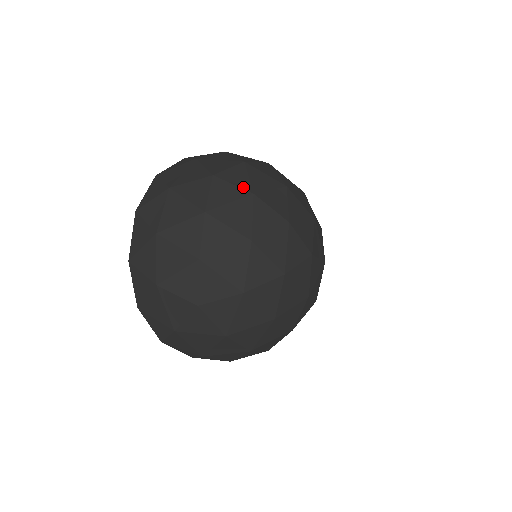
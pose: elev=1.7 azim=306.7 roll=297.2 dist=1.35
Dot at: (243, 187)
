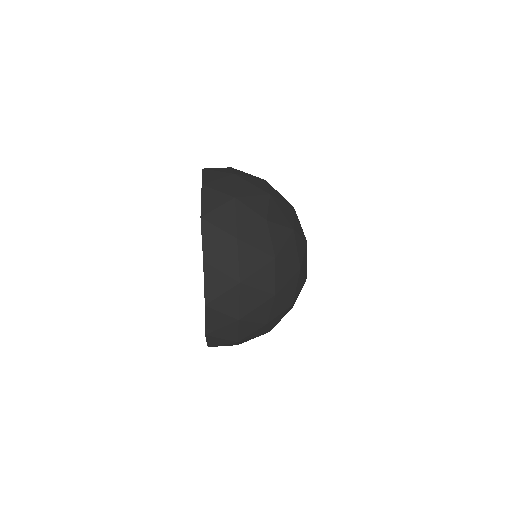
Dot at: (286, 225)
